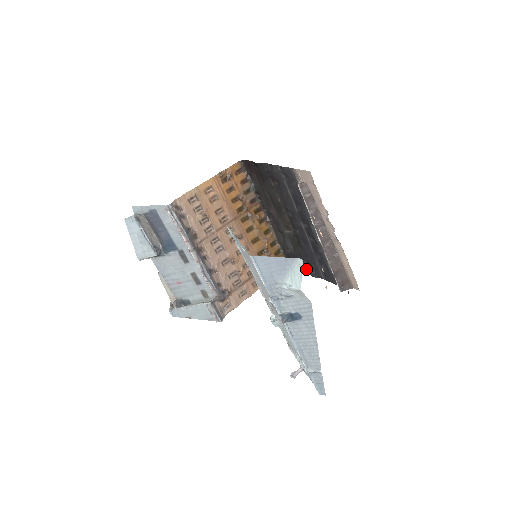
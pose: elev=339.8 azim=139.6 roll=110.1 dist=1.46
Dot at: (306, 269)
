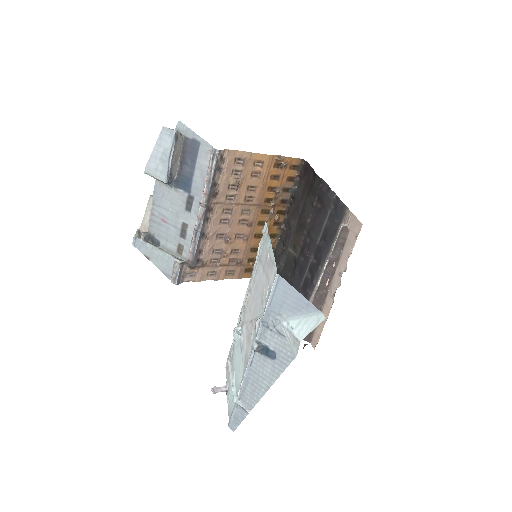
Dot at: occluded
